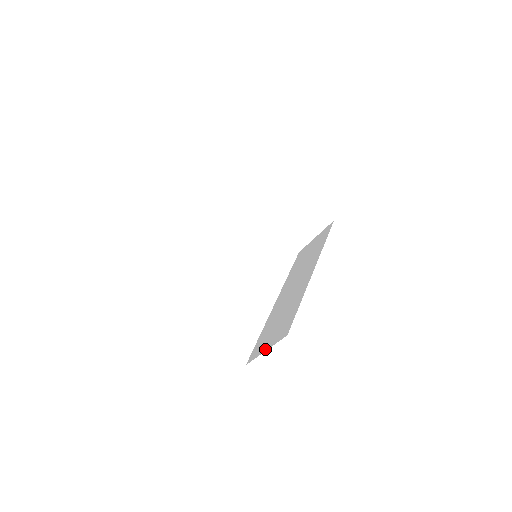
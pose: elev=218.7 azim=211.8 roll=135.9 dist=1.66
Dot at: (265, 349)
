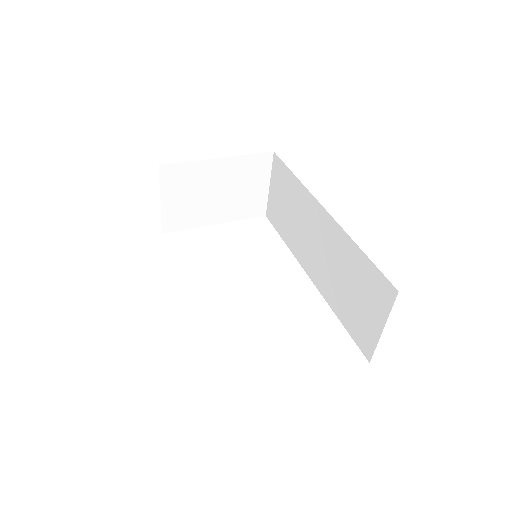
Dot at: (379, 329)
